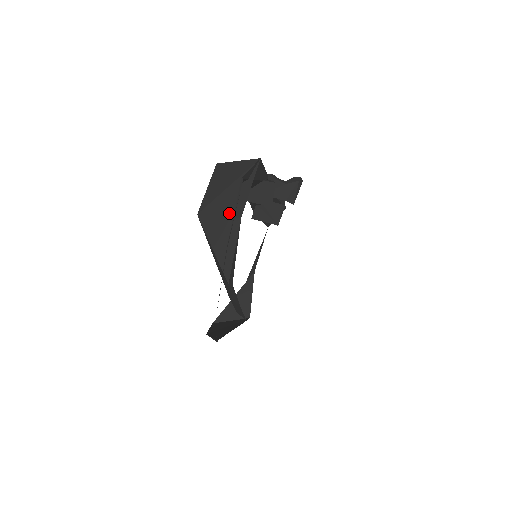
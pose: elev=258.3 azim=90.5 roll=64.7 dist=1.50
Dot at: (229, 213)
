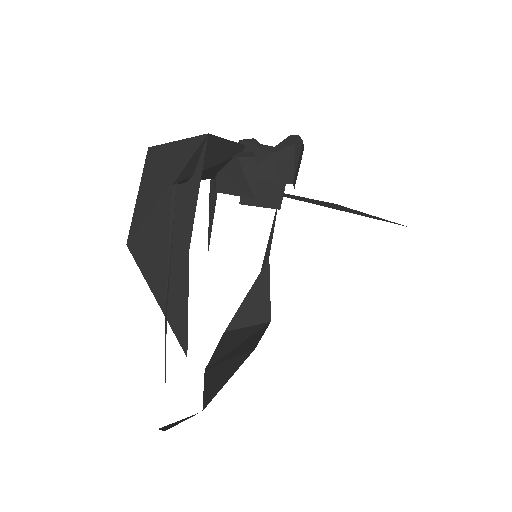
Dot at: occluded
